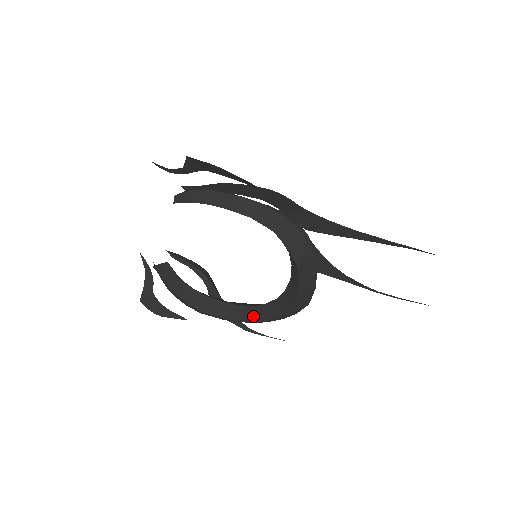
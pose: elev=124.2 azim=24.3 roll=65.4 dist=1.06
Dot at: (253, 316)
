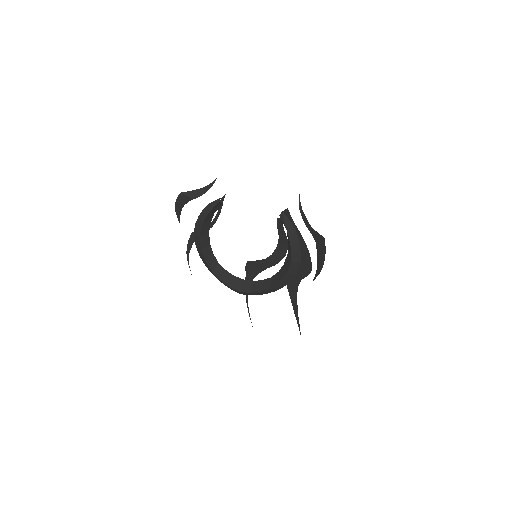
Dot at: (214, 267)
